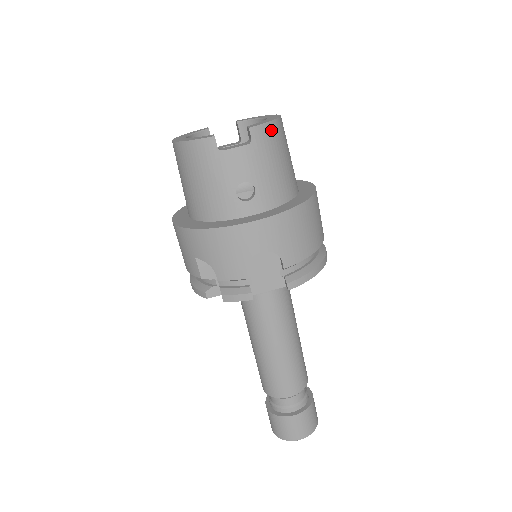
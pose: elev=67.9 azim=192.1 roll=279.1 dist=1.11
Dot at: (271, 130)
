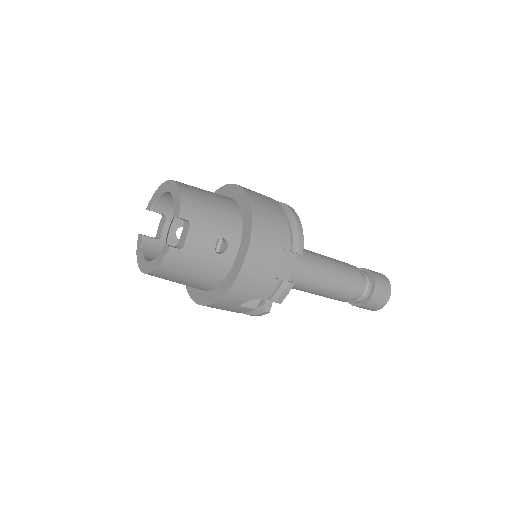
Dot at: (187, 200)
